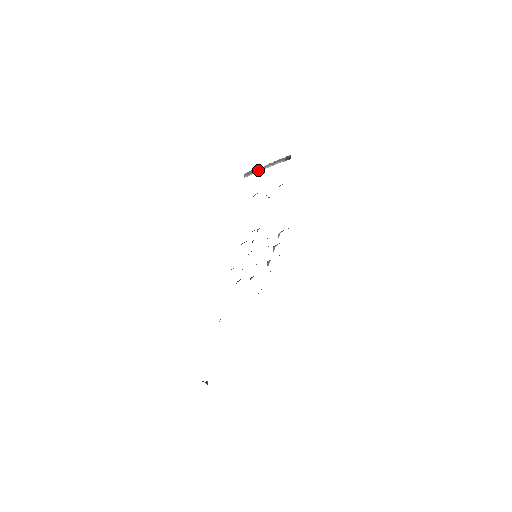
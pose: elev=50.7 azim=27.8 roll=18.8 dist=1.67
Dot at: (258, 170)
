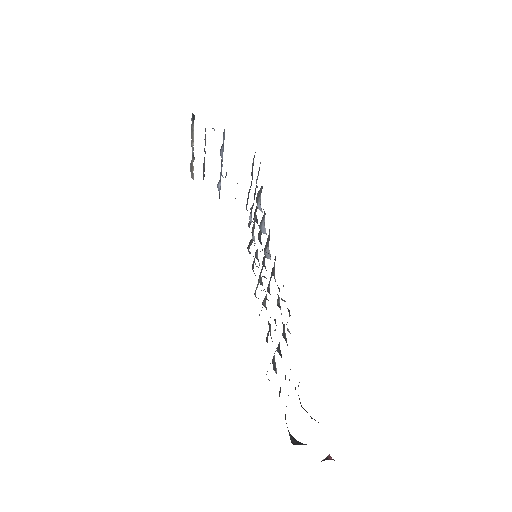
Dot at: (192, 161)
